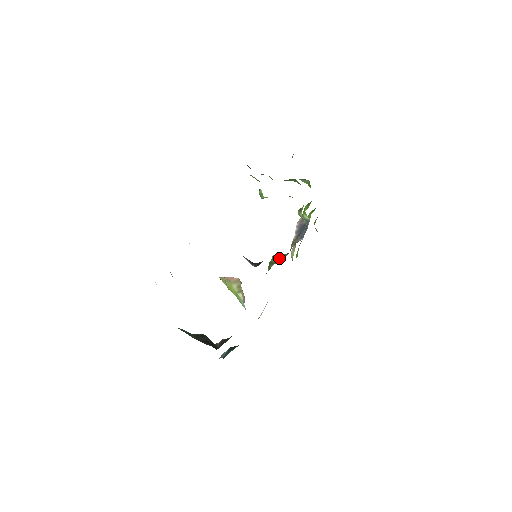
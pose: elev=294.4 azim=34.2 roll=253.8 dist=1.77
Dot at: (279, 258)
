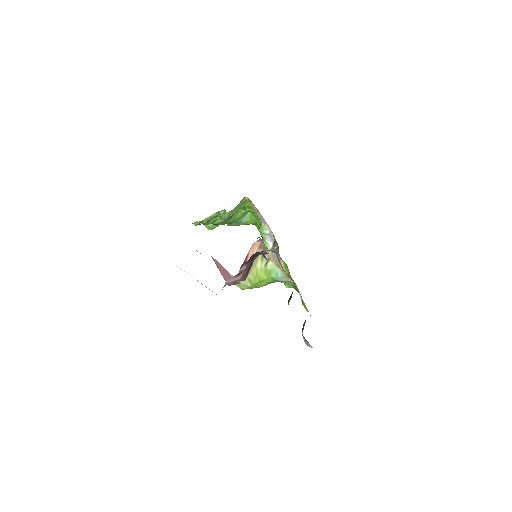
Dot at: occluded
